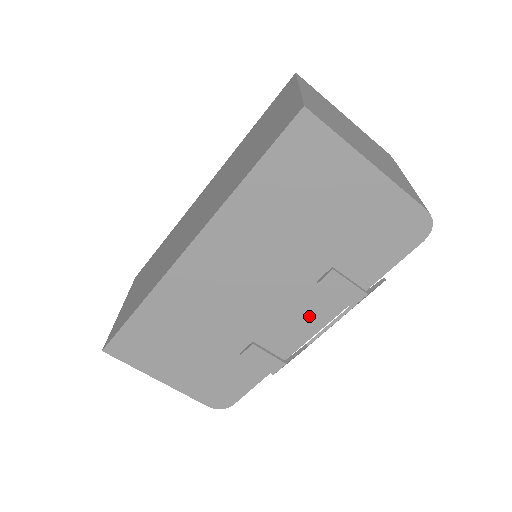
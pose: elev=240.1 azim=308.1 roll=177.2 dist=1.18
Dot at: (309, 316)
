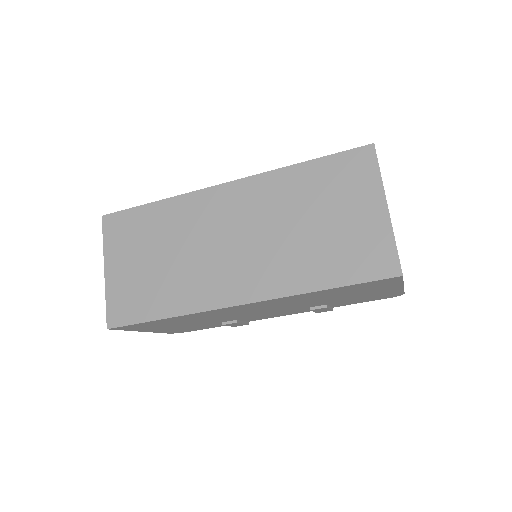
Dot at: (287, 313)
